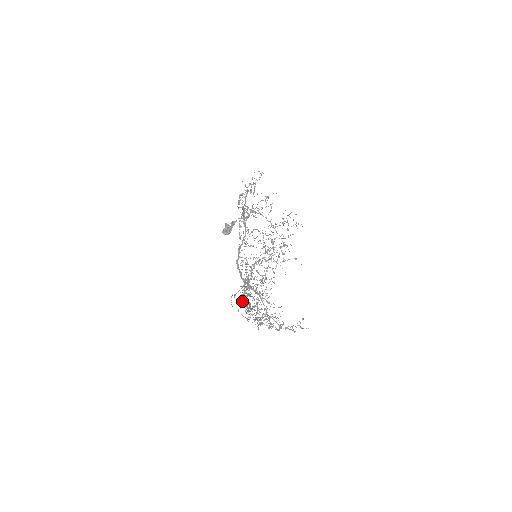
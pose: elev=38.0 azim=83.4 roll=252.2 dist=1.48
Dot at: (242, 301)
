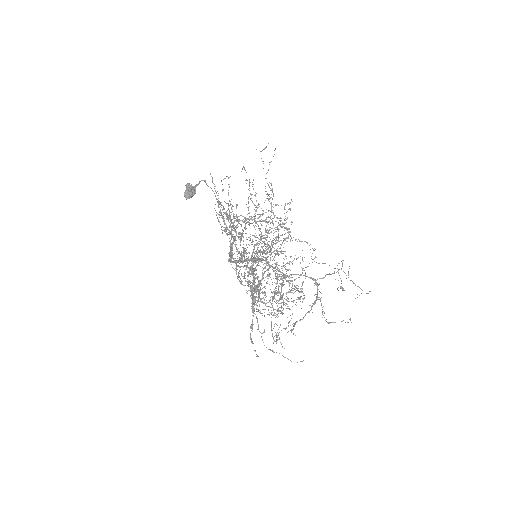
Dot at: (245, 280)
